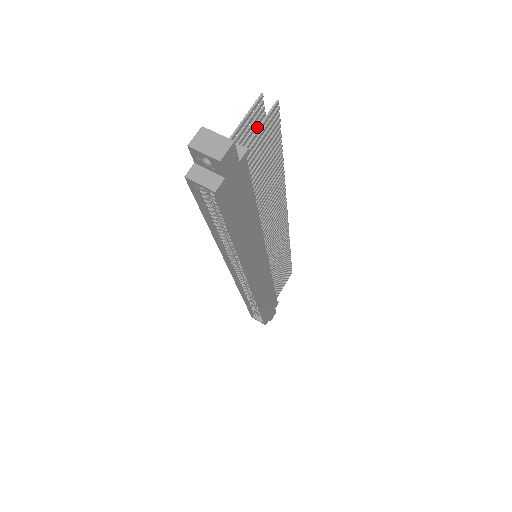
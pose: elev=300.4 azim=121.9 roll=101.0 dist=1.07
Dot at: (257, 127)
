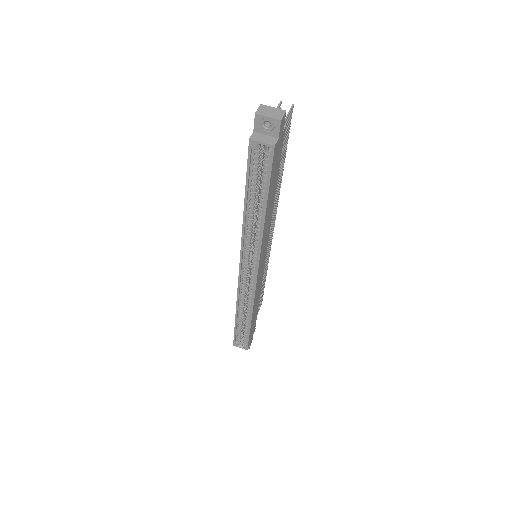
Dot at: occluded
